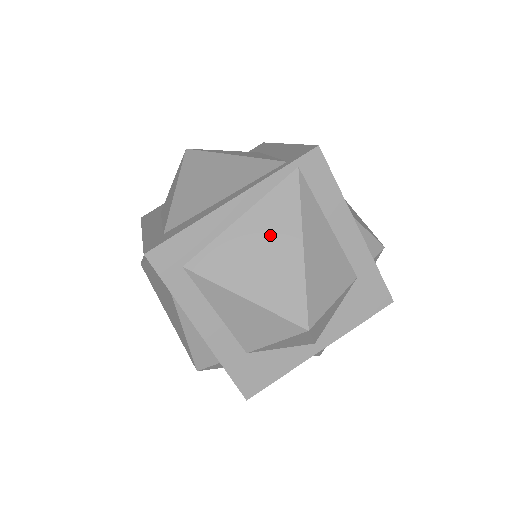
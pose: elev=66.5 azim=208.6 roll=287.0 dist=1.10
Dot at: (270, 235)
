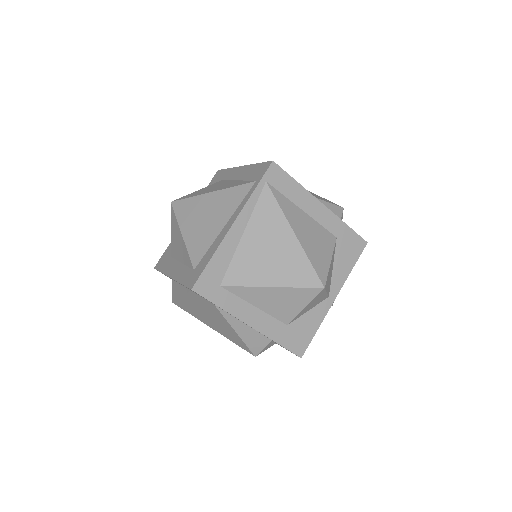
Dot at: (269, 236)
